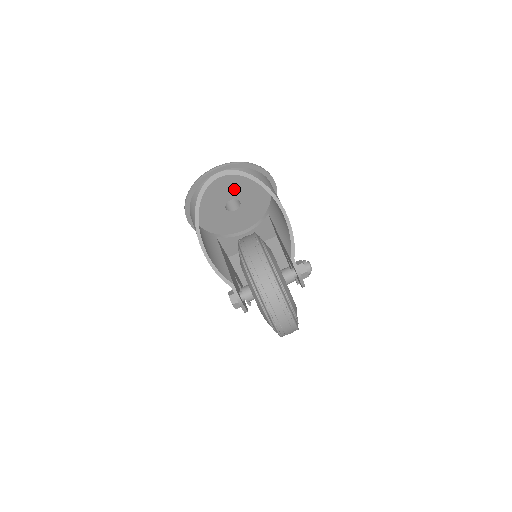
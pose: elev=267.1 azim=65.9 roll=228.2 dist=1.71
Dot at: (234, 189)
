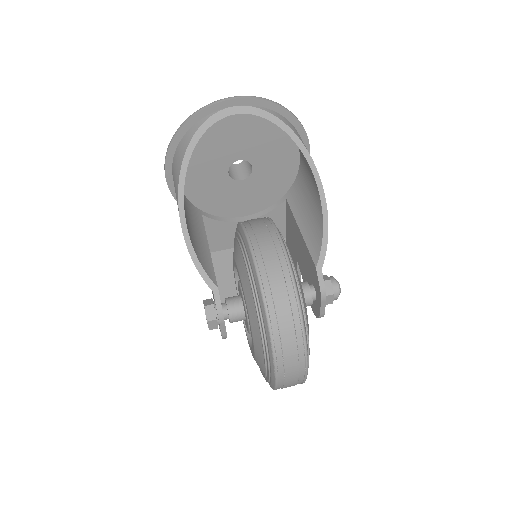
Dot at: (250, 143)
